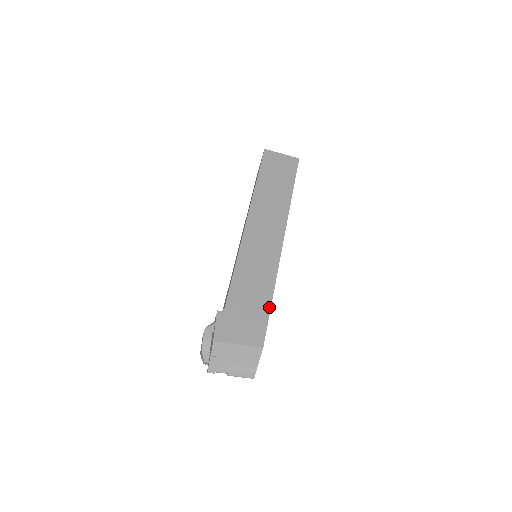
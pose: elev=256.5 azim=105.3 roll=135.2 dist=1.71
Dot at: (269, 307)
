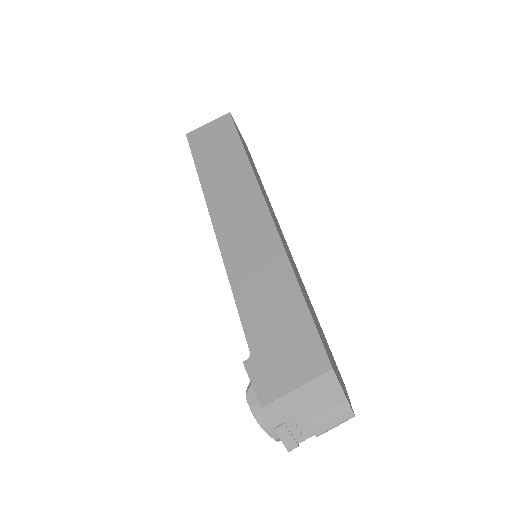
Dot at: (305, 308)
